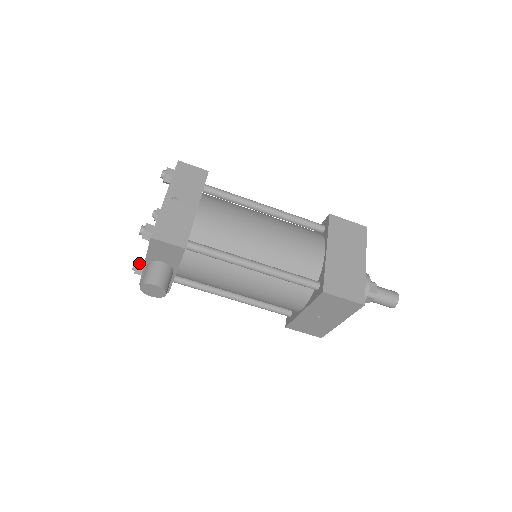
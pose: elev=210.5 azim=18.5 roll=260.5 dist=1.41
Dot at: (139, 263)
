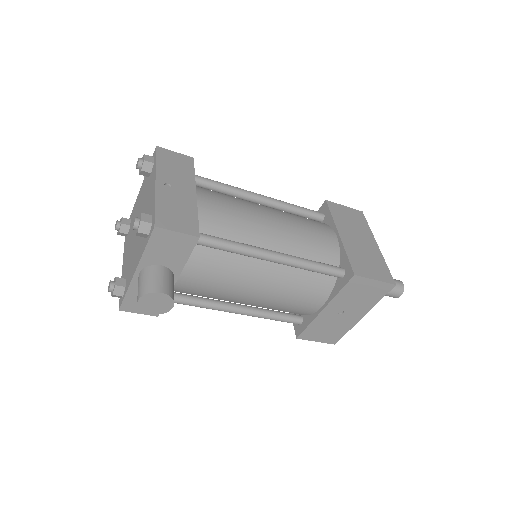
Dot at: (118, 280)
